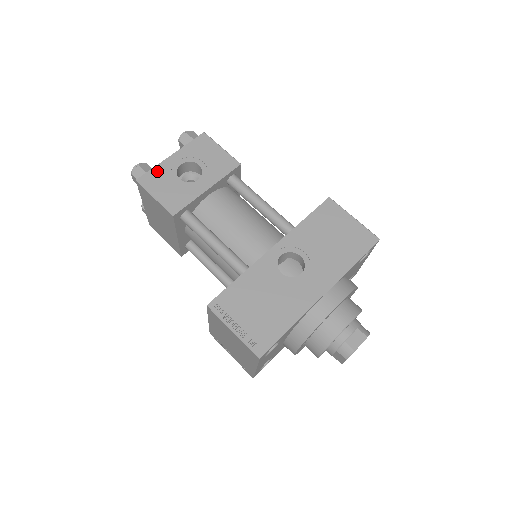
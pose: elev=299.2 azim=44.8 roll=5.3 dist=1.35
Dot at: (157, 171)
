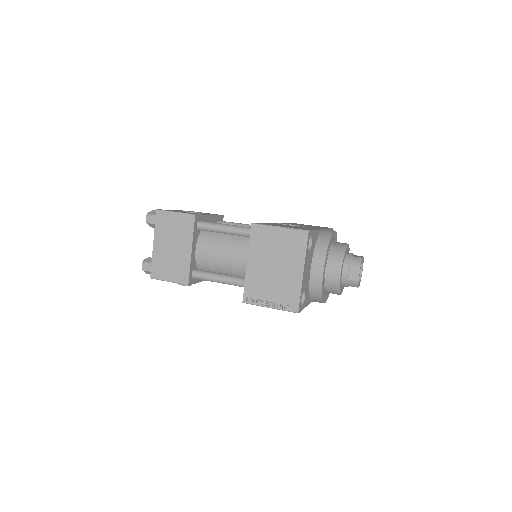
Dot at: occluded
